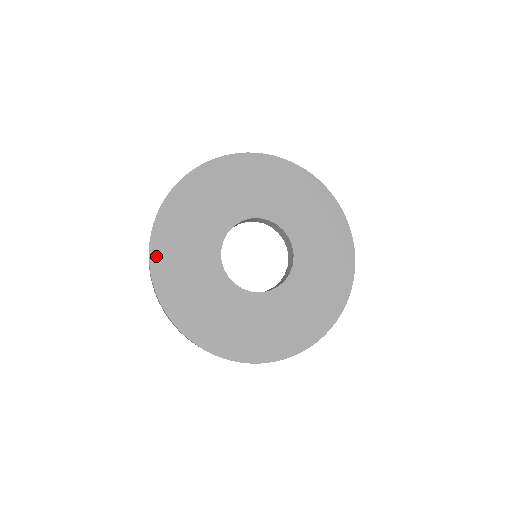
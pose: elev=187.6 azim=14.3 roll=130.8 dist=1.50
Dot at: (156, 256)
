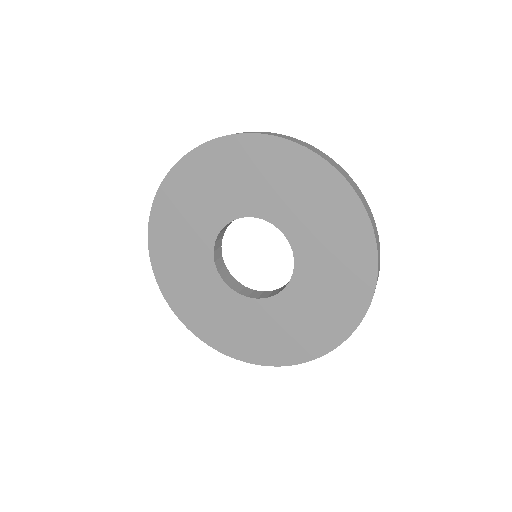
Dot at: (170, 183)
